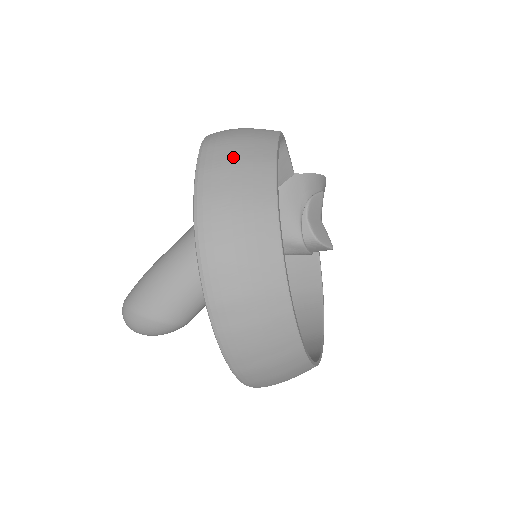
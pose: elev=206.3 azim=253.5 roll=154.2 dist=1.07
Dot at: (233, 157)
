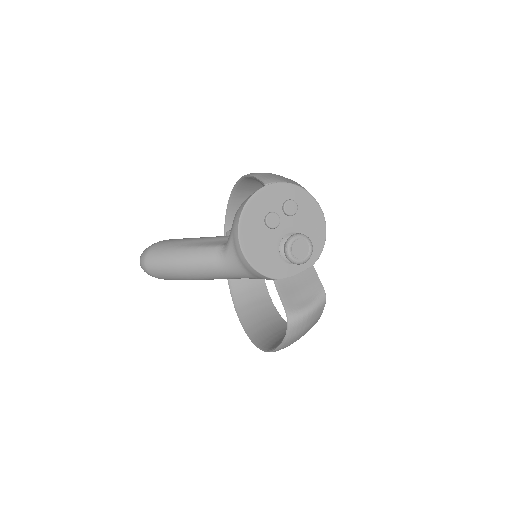
Dot at: (298, 339)
